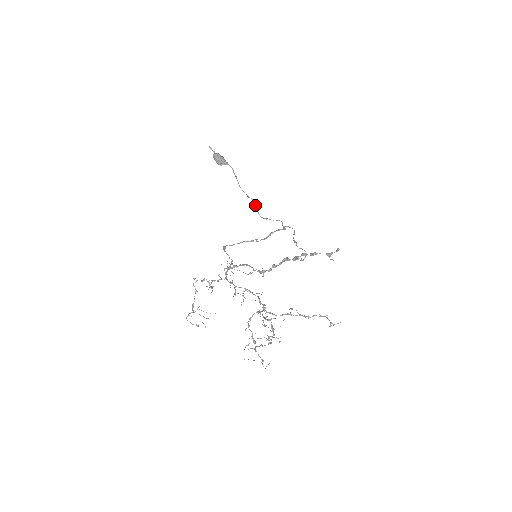
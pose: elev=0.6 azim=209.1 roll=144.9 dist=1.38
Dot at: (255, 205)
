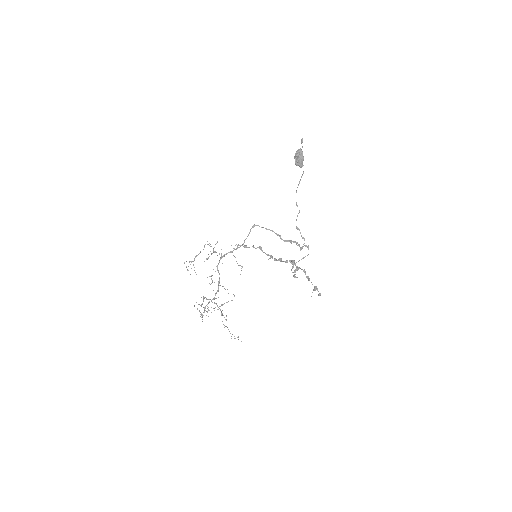
Dot at: occluded
